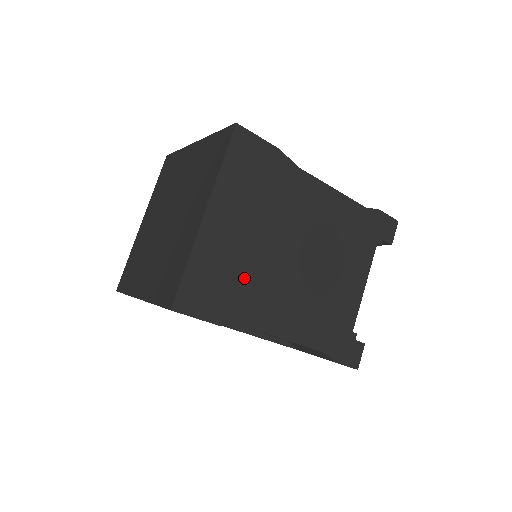
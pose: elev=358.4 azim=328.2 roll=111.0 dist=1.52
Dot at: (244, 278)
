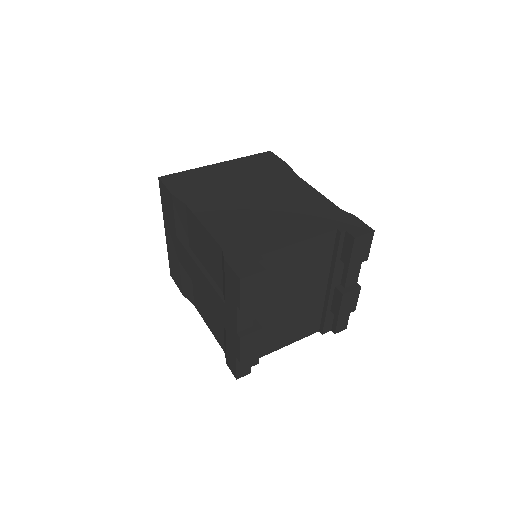
Dot at: (209, 189)
